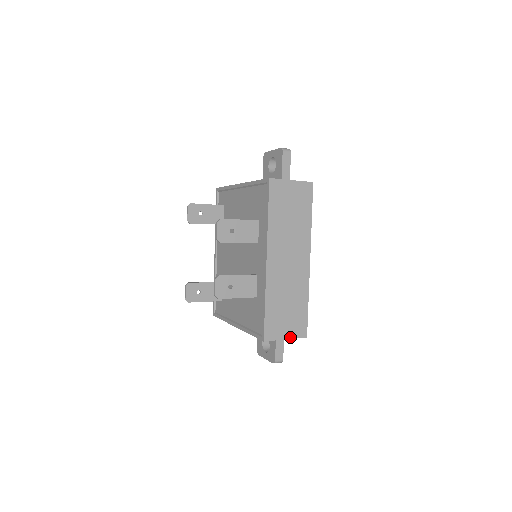
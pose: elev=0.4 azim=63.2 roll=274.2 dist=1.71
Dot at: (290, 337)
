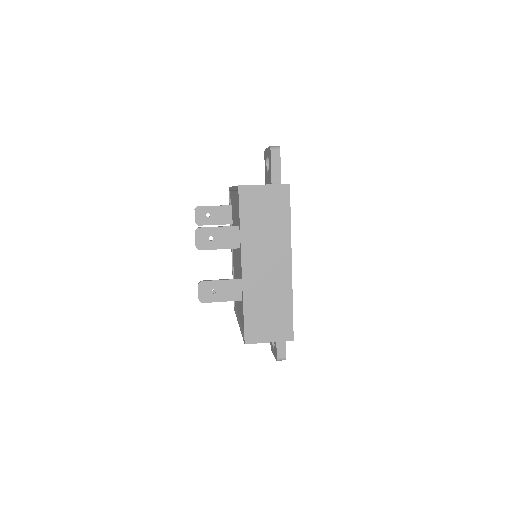
Dot at: (274, 340)
